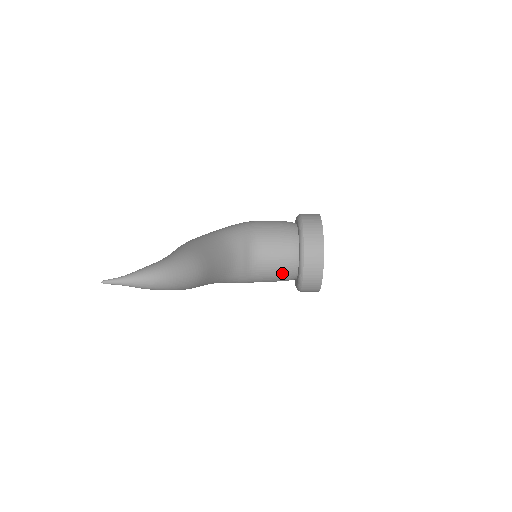
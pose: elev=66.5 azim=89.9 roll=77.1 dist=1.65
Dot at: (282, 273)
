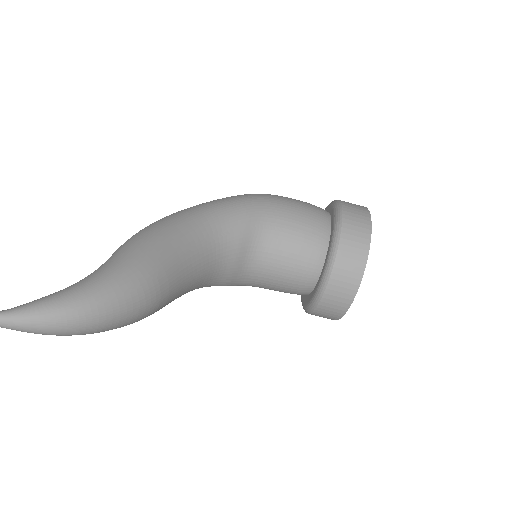
Dot at: (288, 289)
